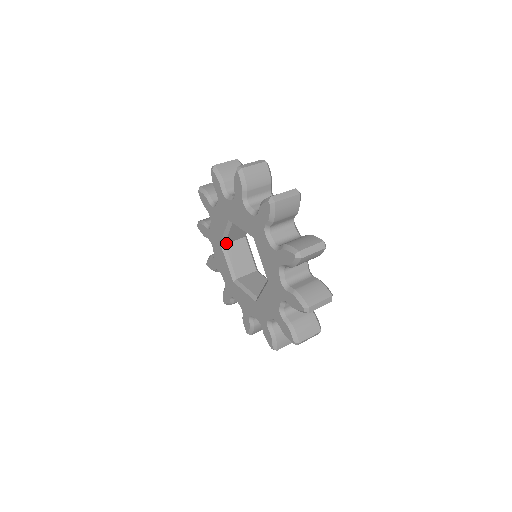
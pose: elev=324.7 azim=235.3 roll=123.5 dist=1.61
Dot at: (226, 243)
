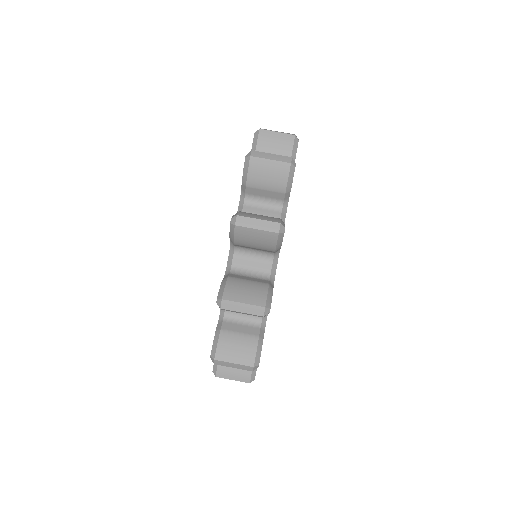
Dot at: occluded
